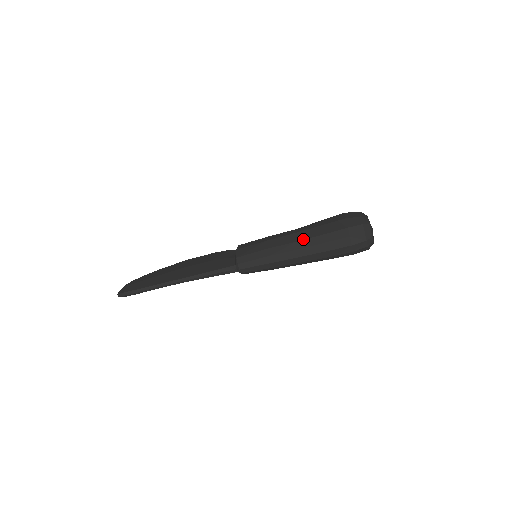
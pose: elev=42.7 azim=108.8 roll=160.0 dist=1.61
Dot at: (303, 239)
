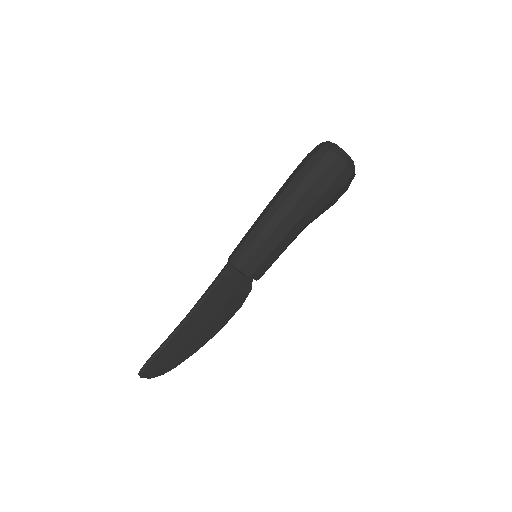
Dot at: occluded
